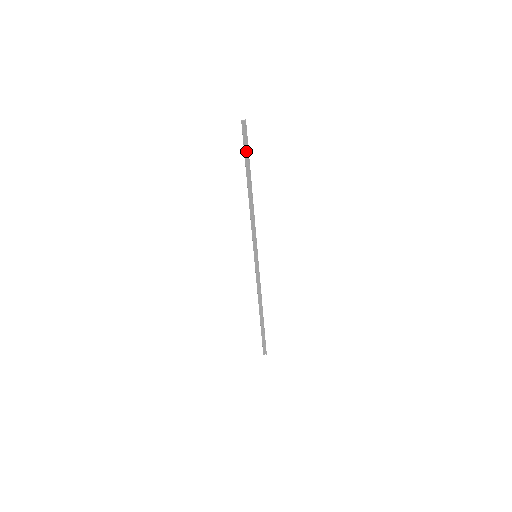
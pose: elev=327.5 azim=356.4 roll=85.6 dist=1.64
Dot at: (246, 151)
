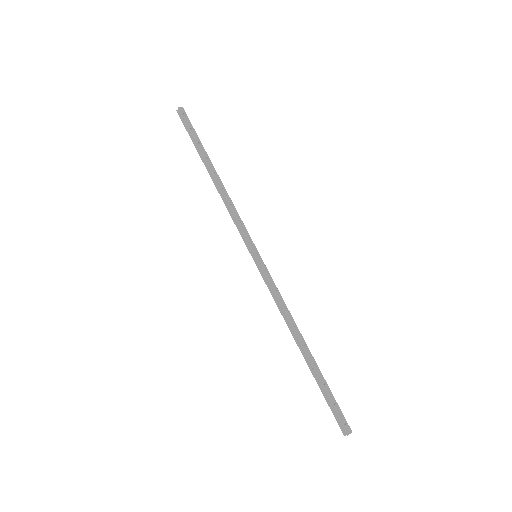
Dot at: (191, 136)
